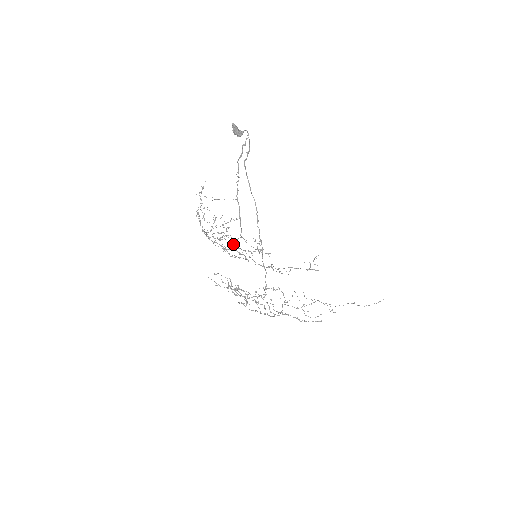
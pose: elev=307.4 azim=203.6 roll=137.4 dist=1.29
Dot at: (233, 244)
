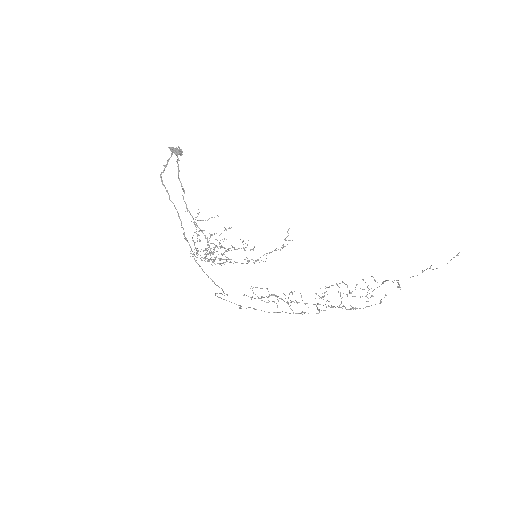
Dot at: occluded
